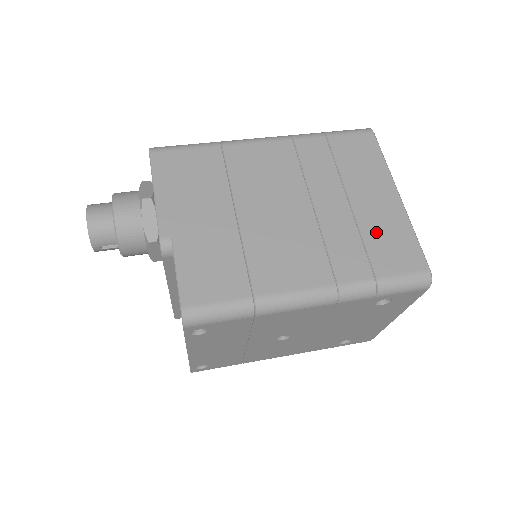
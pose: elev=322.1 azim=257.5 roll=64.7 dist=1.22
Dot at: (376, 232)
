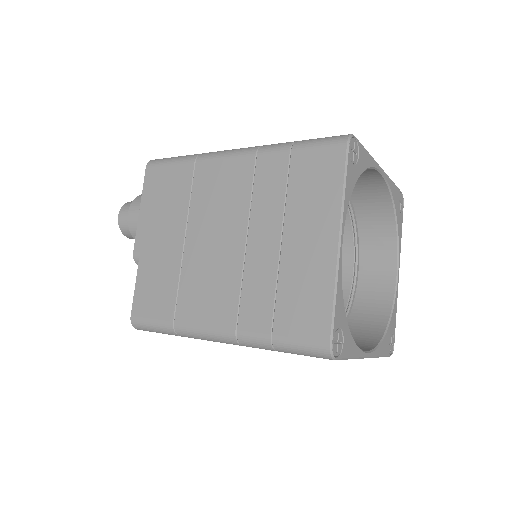
Dot at: (293, 283)
